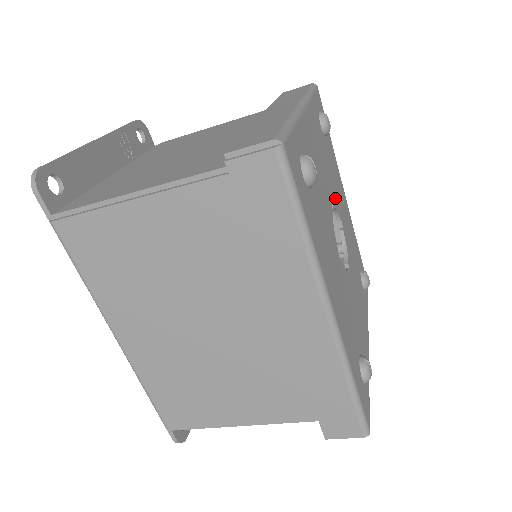
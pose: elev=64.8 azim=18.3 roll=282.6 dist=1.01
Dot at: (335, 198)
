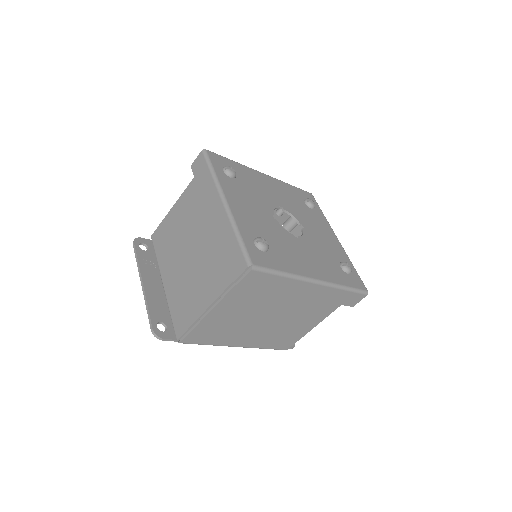
Dot at: (268, 202)
